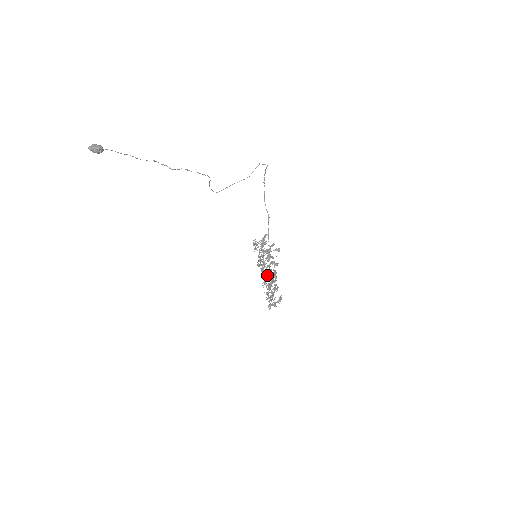
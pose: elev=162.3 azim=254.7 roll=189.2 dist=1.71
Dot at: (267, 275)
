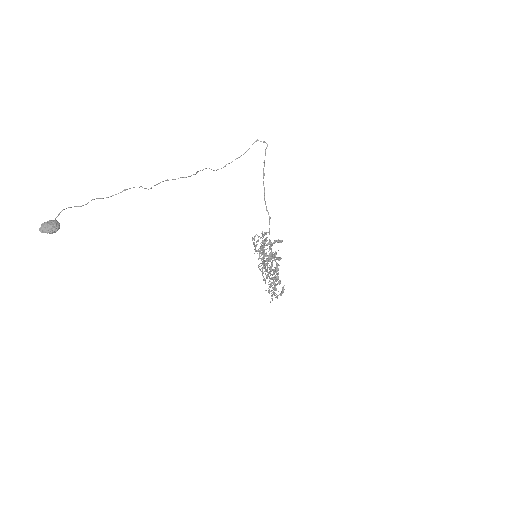
Dot at: occluded
